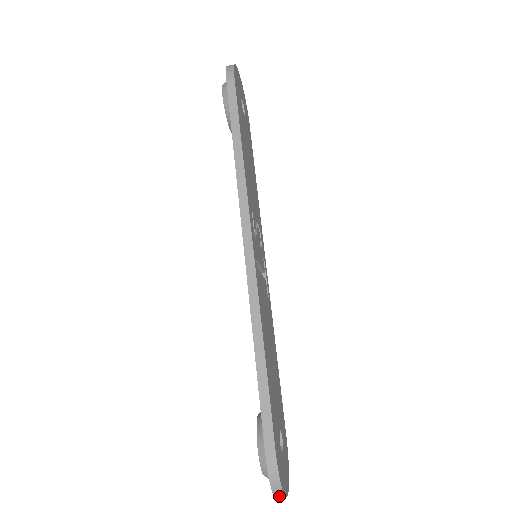
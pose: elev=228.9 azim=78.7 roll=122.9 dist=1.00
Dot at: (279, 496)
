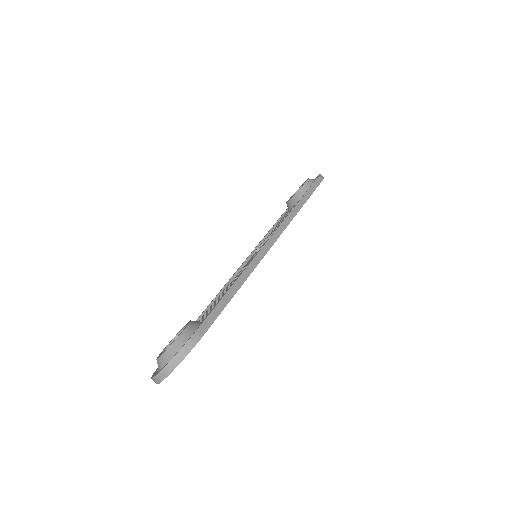
Dot at: (168, 369)
